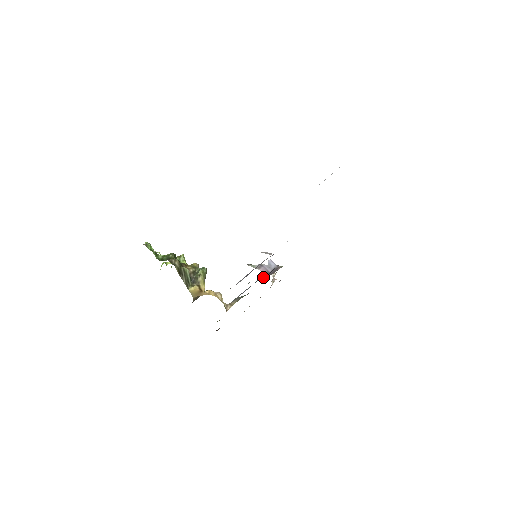
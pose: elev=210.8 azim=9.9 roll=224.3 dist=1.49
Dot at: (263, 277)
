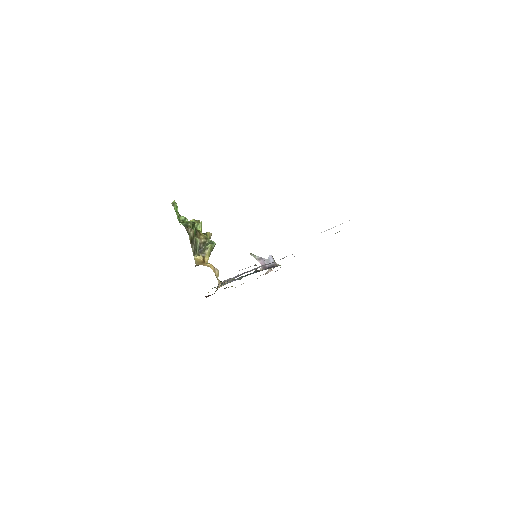
Dot at: occluded
